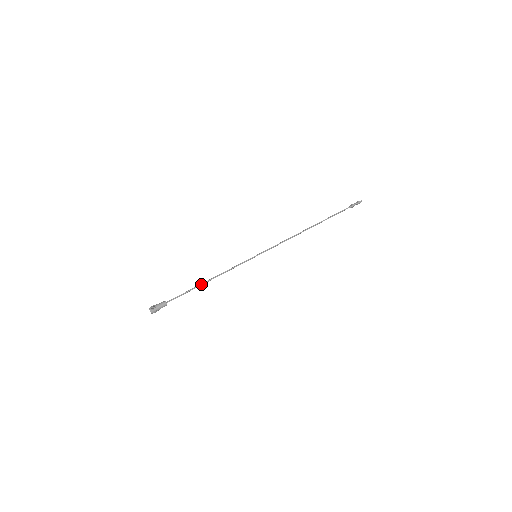
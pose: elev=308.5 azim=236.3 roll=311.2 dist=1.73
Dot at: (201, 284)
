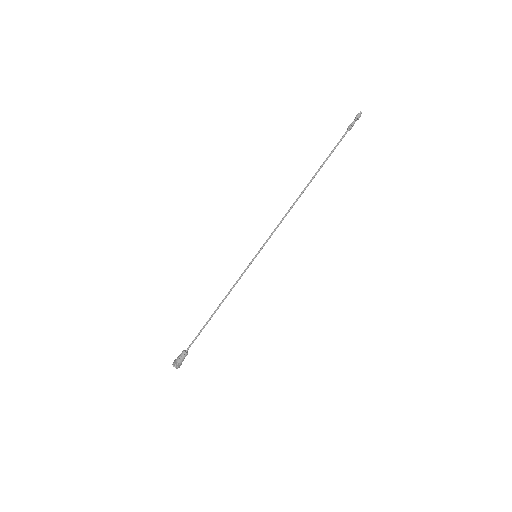
Dot at: occluded
